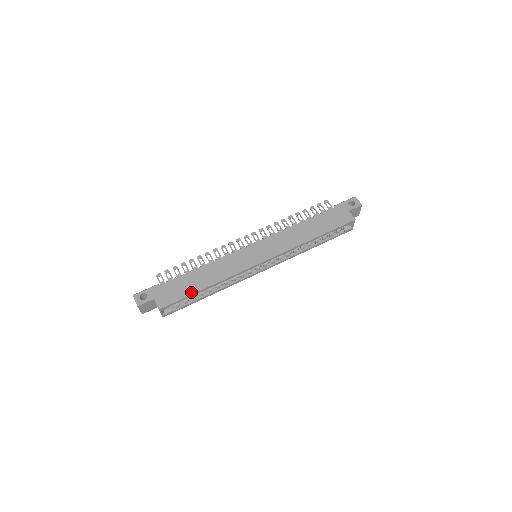
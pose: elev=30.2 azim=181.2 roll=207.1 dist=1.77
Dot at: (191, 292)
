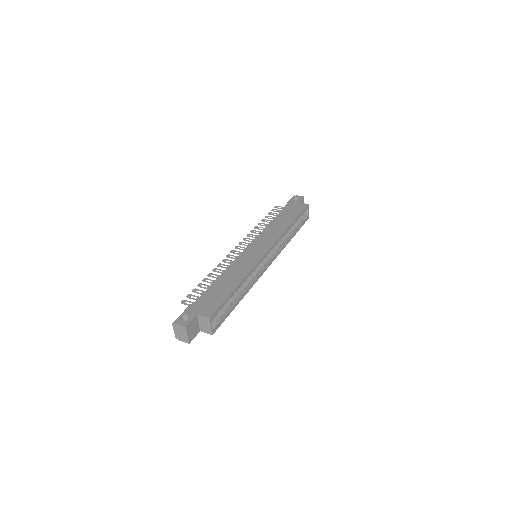
Dot at: (227, 294)
